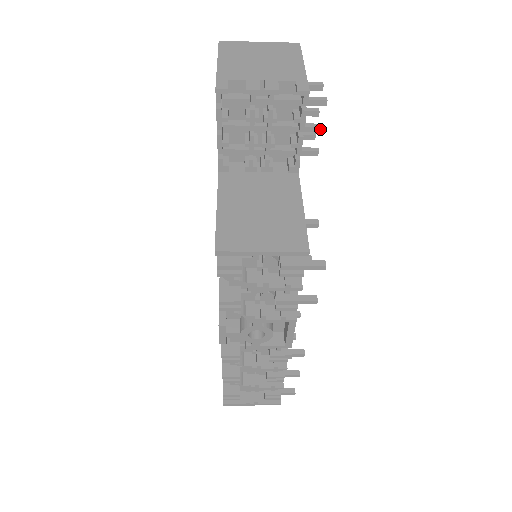
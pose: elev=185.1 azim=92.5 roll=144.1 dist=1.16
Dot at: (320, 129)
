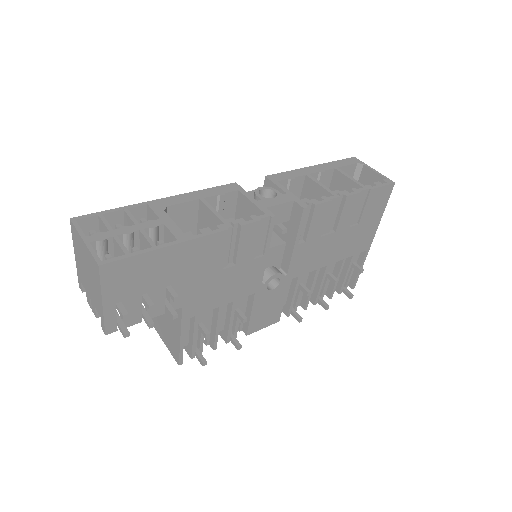
Dot at: (151, 326)
